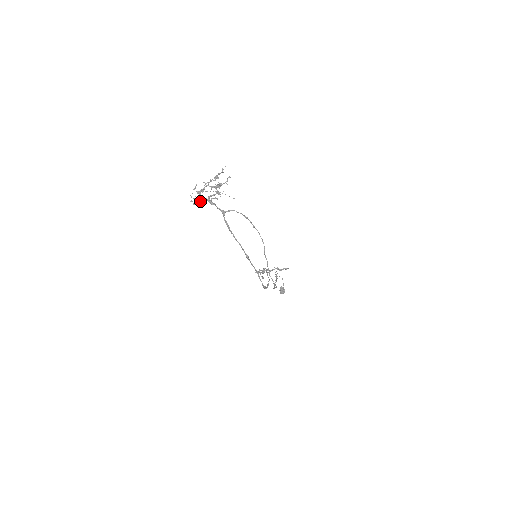
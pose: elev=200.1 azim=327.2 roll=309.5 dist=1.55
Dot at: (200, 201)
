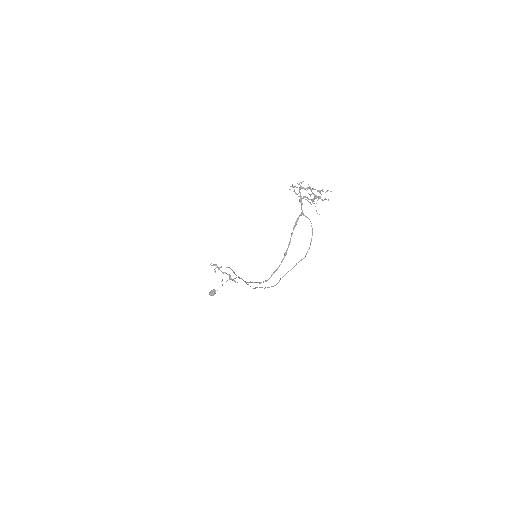
Dot at: occluded
